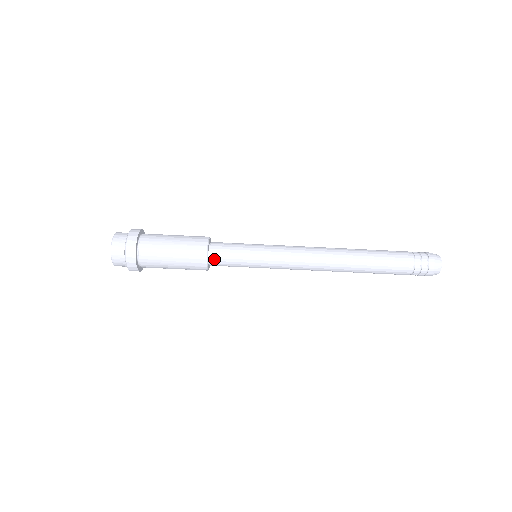
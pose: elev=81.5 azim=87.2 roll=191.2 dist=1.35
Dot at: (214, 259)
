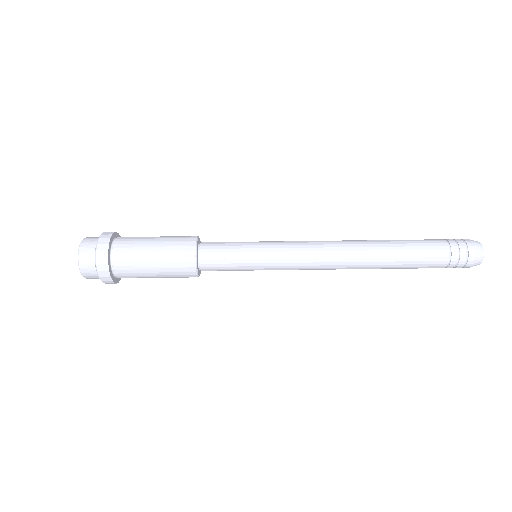
Dot at: (205, 261)
